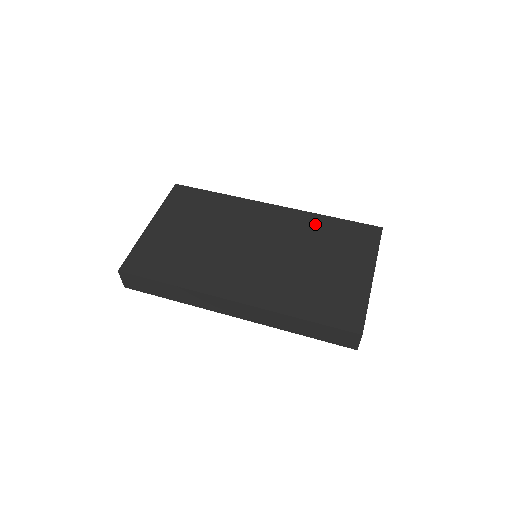
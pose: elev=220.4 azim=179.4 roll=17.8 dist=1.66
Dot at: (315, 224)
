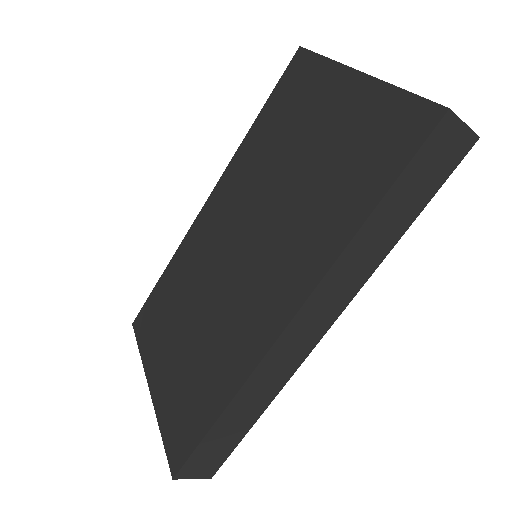
Dot at: (251, 149)
